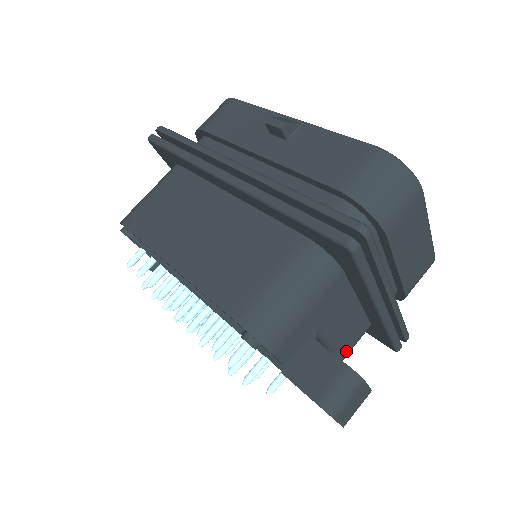
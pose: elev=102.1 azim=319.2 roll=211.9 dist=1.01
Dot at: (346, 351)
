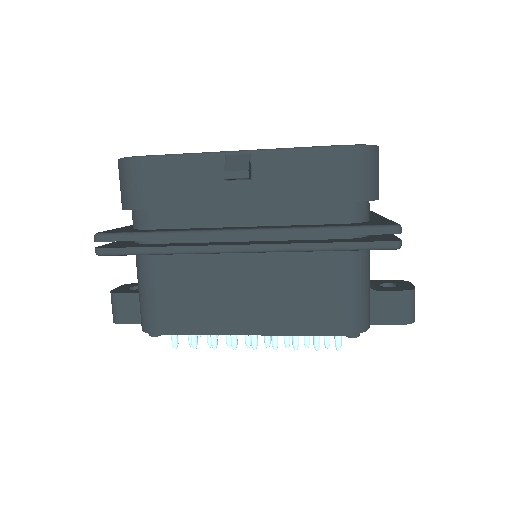
Dot at: occluded
